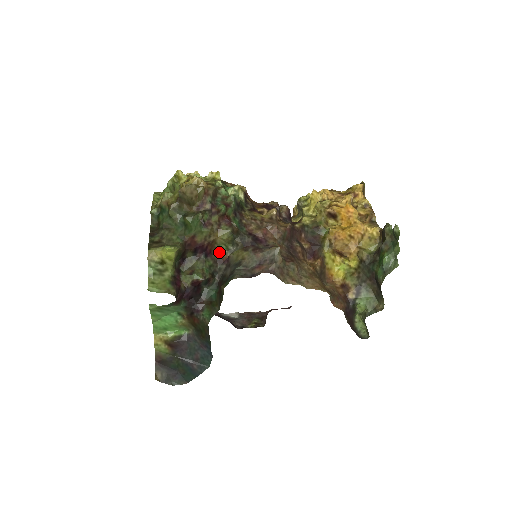
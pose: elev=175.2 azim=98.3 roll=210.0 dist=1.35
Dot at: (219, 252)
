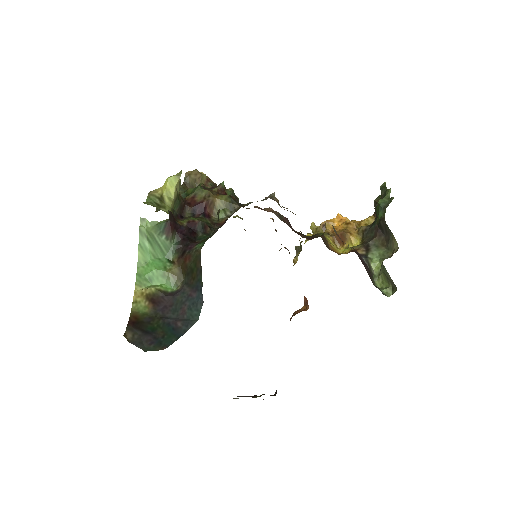
Dot at: (217, 219)
